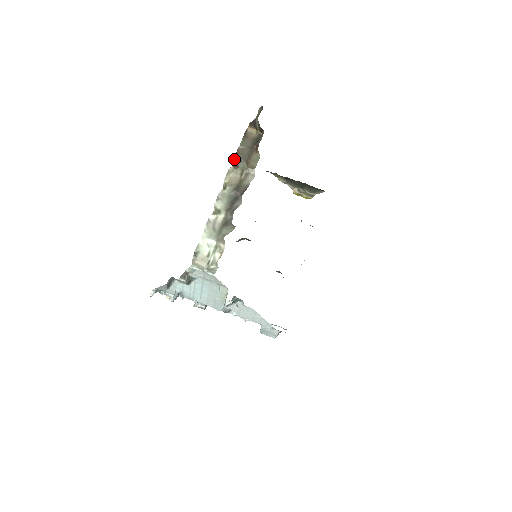
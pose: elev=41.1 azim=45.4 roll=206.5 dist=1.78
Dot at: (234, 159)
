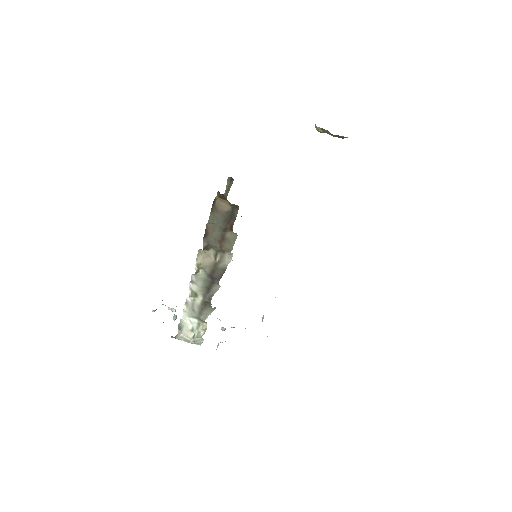
Dot at: (203, 239)
